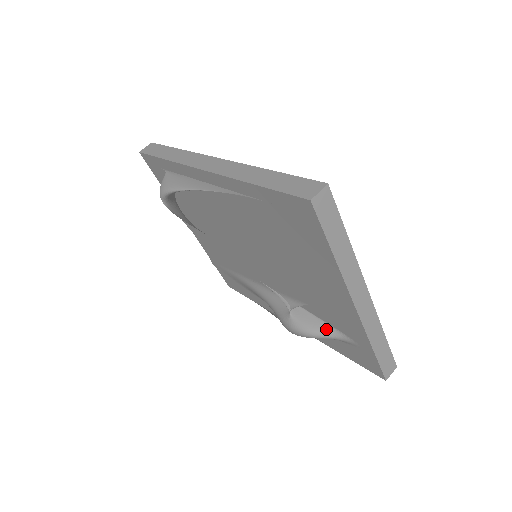
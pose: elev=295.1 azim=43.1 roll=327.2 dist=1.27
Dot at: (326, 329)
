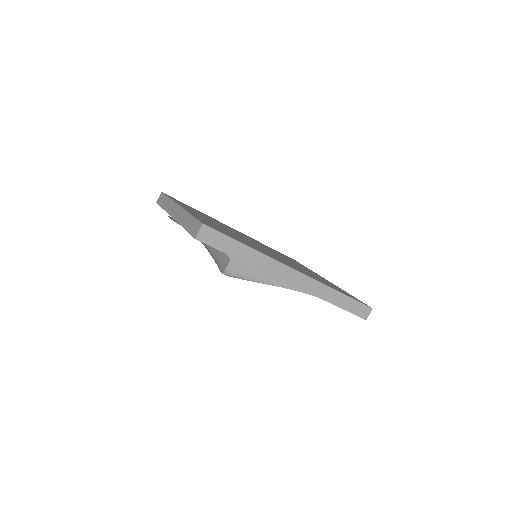
Dot at: occluded
